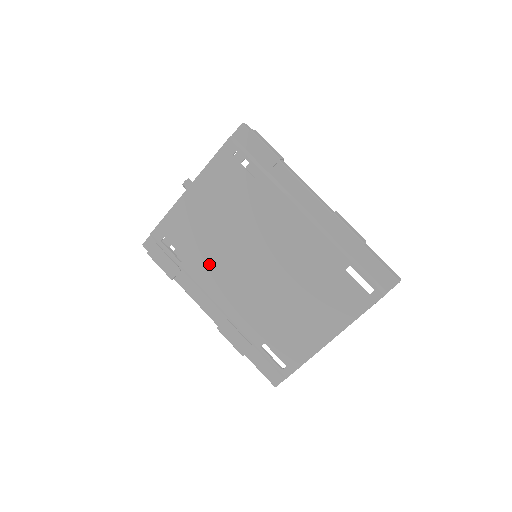
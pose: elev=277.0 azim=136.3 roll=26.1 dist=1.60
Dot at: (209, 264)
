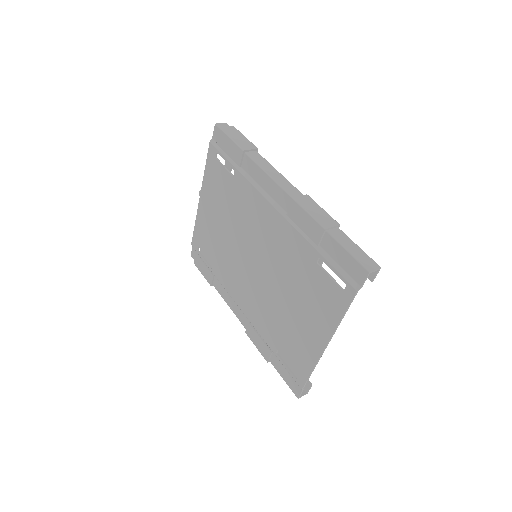
Dot at: (226, 268)
